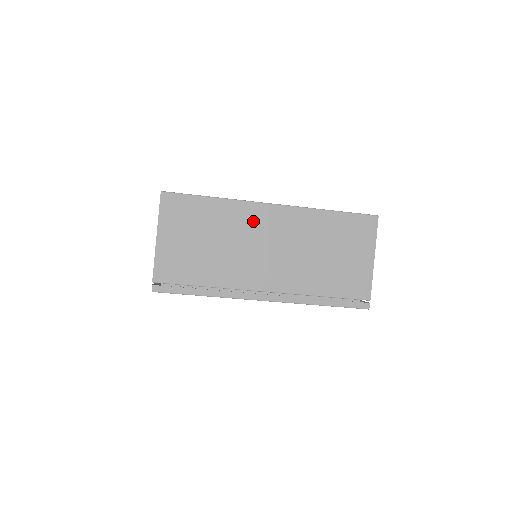
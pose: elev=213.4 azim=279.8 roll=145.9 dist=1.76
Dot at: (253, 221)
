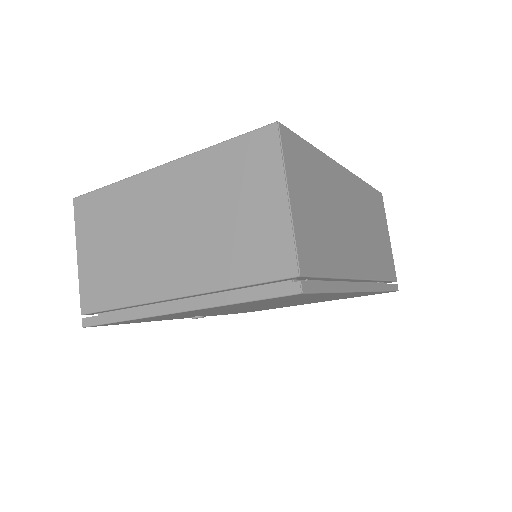
Dot at: (340, 186)
